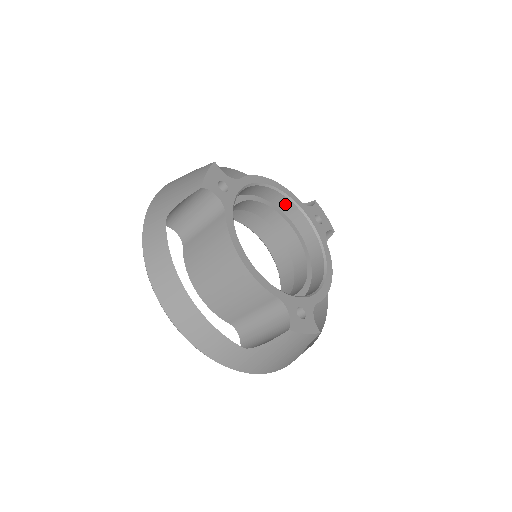
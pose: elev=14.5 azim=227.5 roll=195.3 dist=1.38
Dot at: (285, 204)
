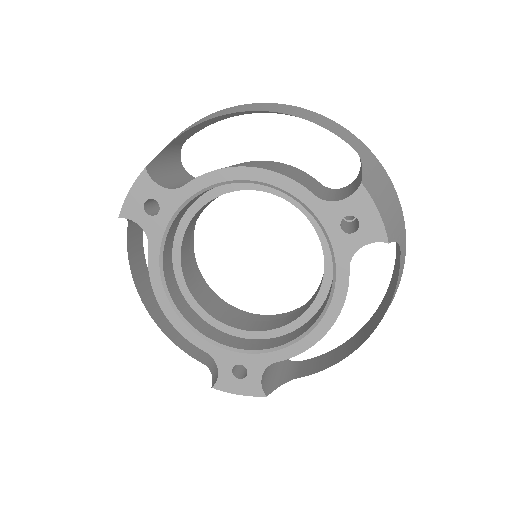
Dot at: occluded
